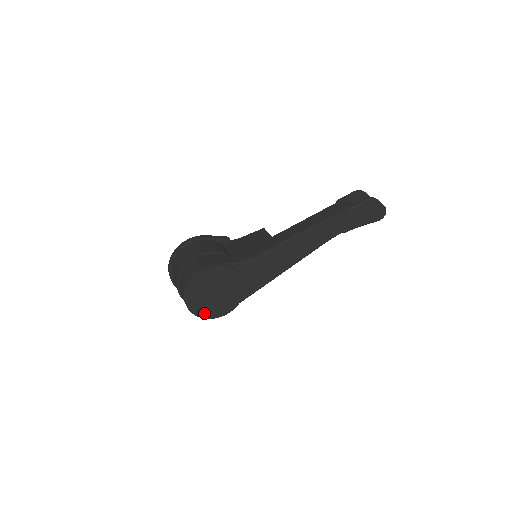
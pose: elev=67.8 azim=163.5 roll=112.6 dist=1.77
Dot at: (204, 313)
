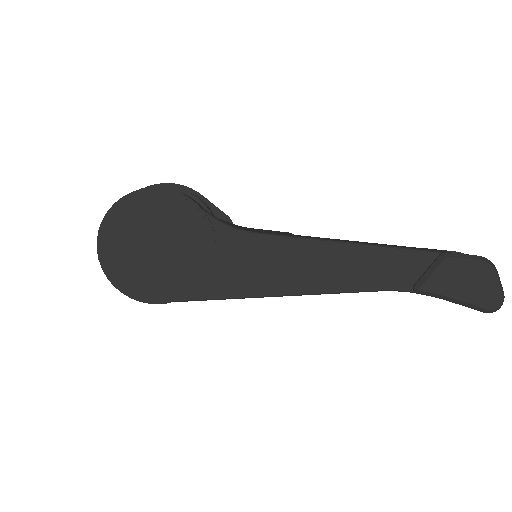
Dot at: (117, 272)
